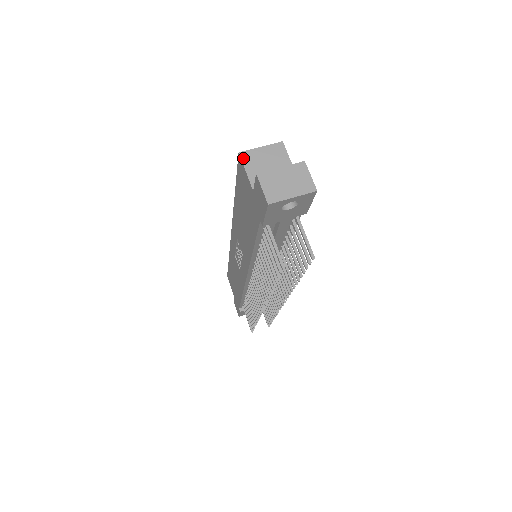
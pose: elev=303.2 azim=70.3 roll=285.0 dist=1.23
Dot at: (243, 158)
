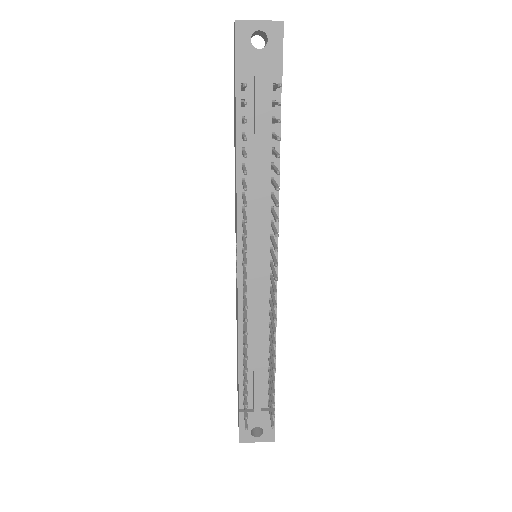
Dot at: occluded
